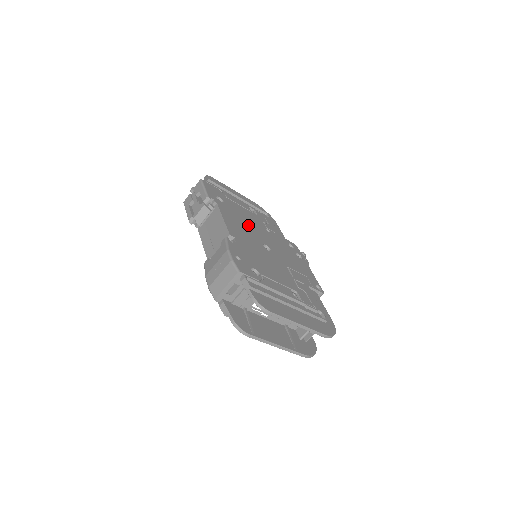
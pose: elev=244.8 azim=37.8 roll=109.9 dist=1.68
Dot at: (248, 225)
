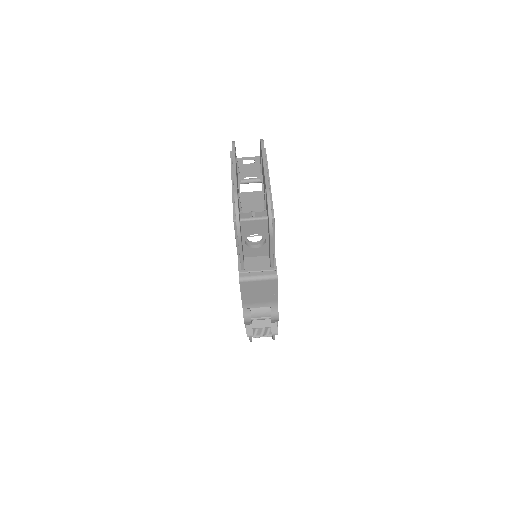
Dot at: occluded
